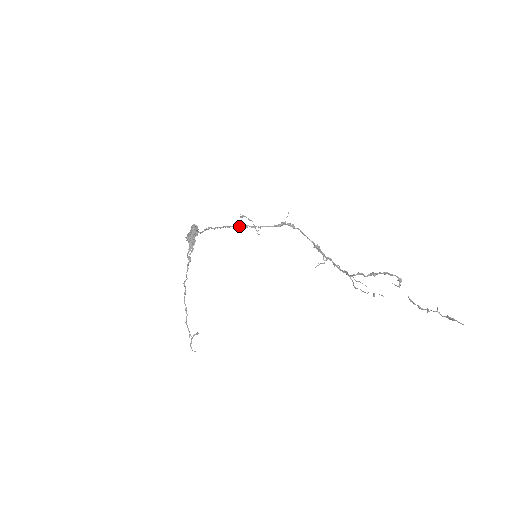
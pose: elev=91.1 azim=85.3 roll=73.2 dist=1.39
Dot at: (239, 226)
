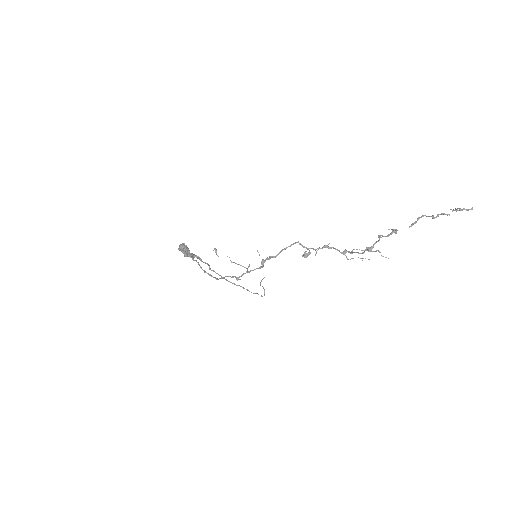
Dot at: (231, 277)
